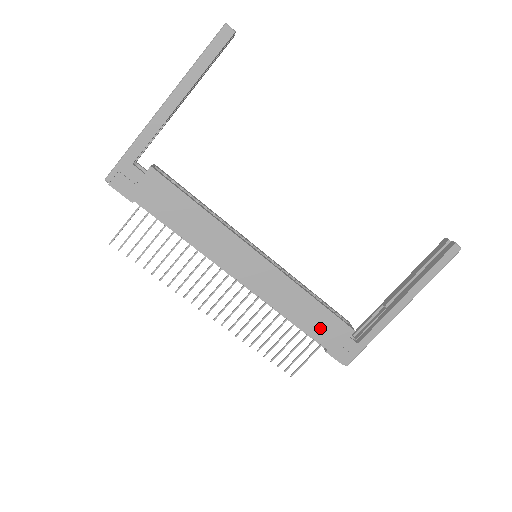
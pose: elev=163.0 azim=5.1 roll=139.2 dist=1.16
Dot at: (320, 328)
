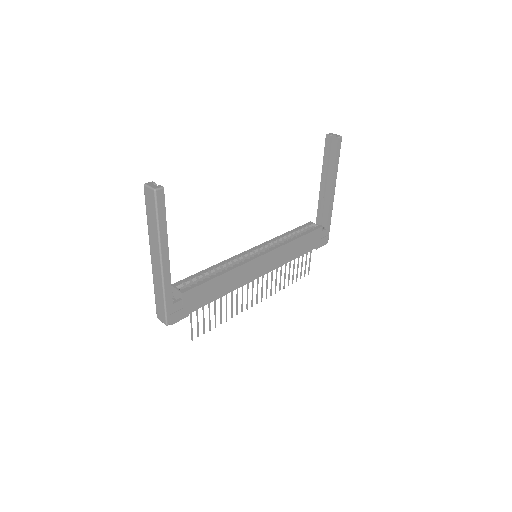
Dot at: (308, 245)
